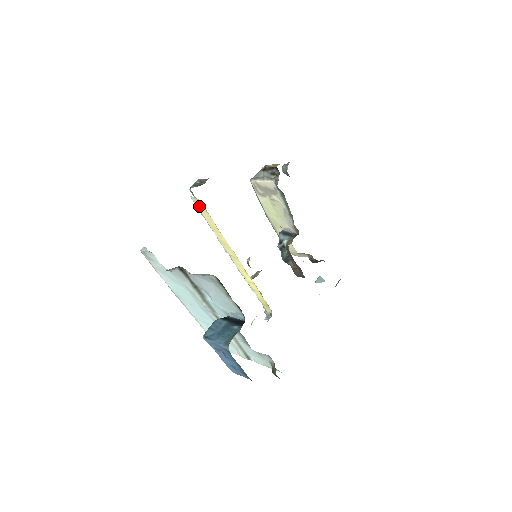
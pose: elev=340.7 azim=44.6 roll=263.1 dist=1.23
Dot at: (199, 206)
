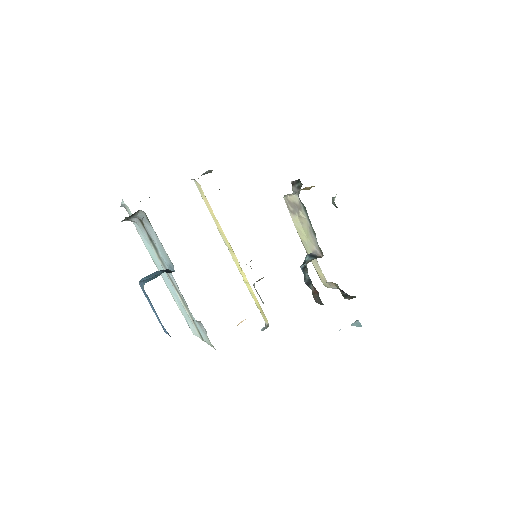
Dot at: (200, 190)
